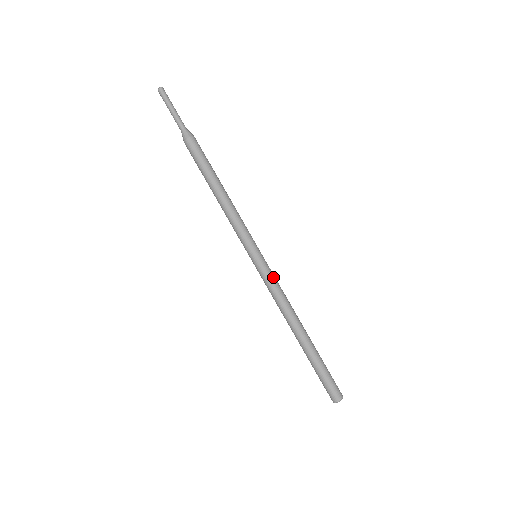
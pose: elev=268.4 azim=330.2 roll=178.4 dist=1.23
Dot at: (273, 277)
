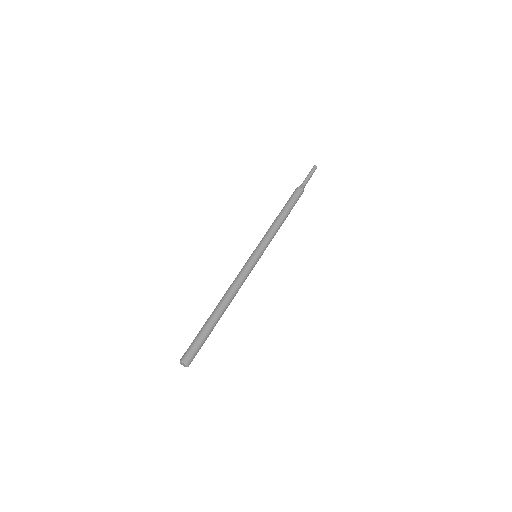
Dot at: (248, 269)
